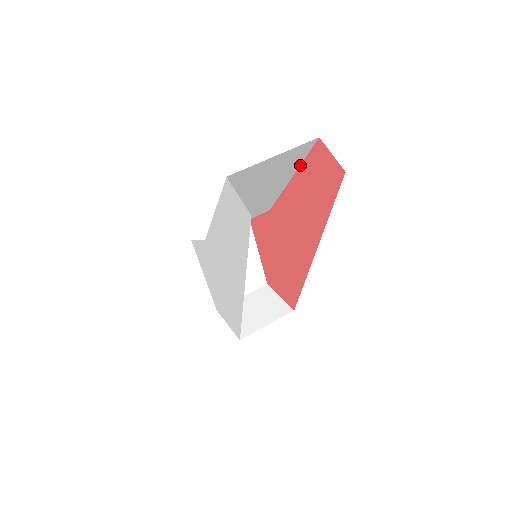
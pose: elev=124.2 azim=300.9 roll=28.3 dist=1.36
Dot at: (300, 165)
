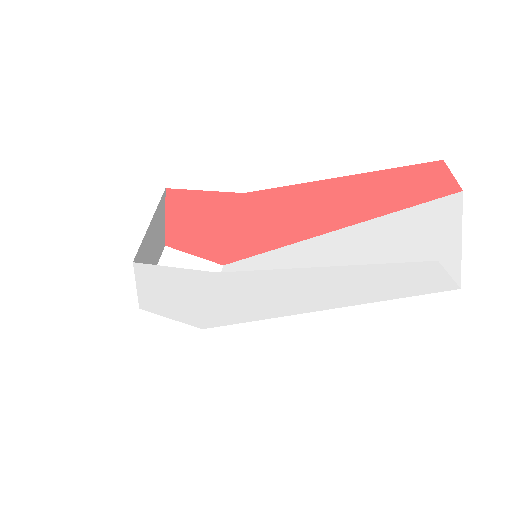
Dot at: occluded
